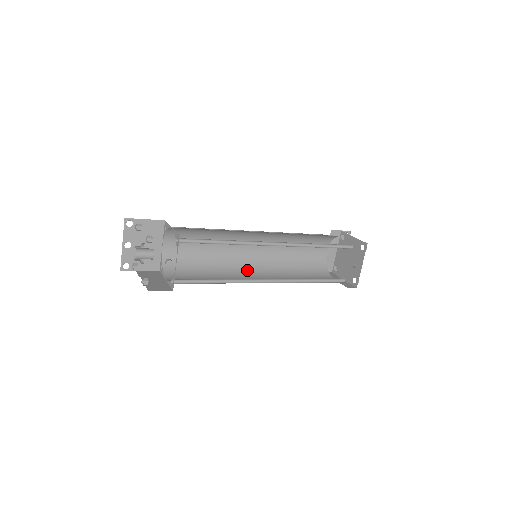
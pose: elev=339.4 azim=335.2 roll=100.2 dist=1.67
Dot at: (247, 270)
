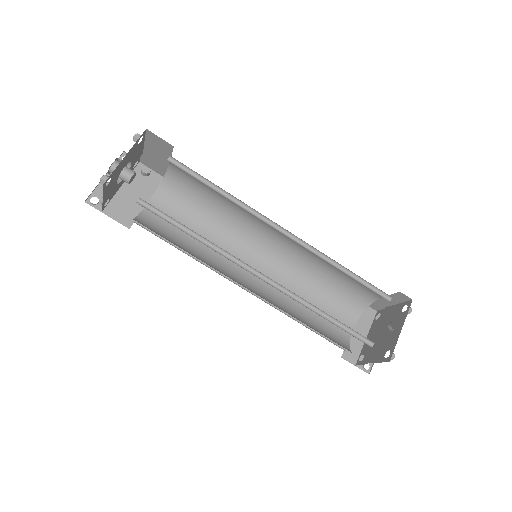
Dot at: (238, 281)
